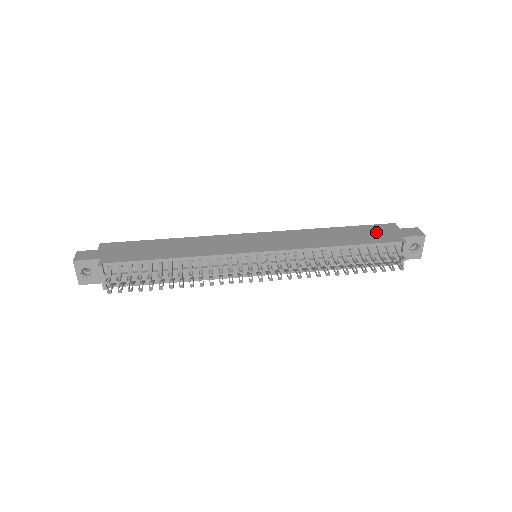
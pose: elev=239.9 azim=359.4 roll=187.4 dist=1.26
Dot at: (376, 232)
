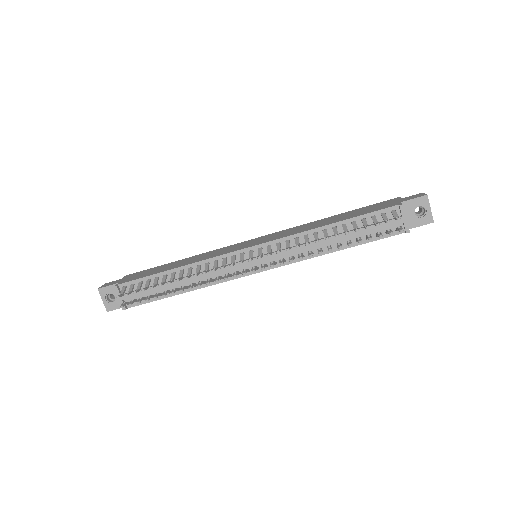
Dot at: (374, 207)
